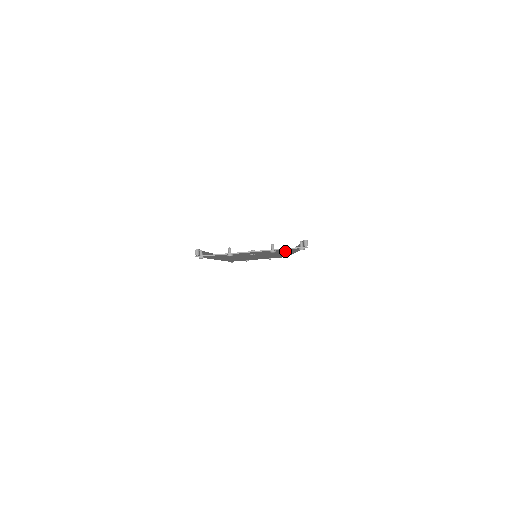
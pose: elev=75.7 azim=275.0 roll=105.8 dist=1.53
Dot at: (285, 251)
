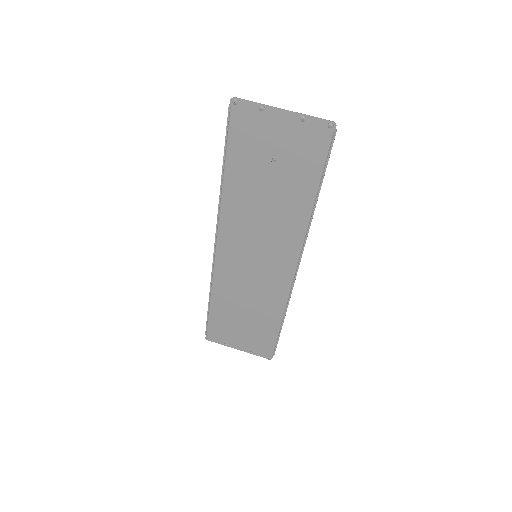
Dot at: (305, 171)
